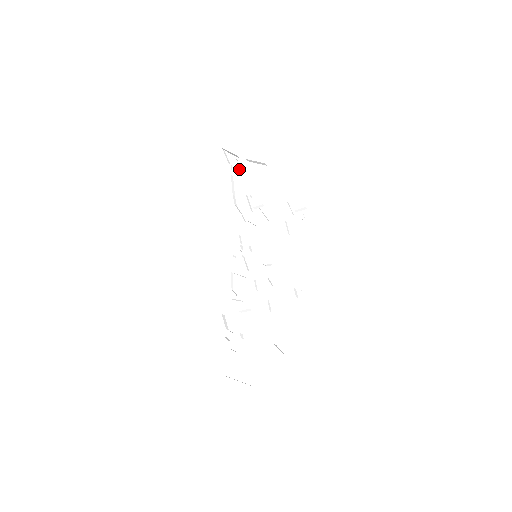
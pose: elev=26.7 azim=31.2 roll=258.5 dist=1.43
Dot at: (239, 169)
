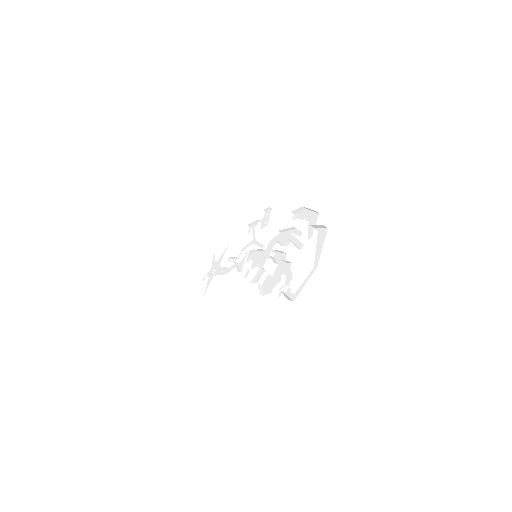
Dot at: (215, 269)
